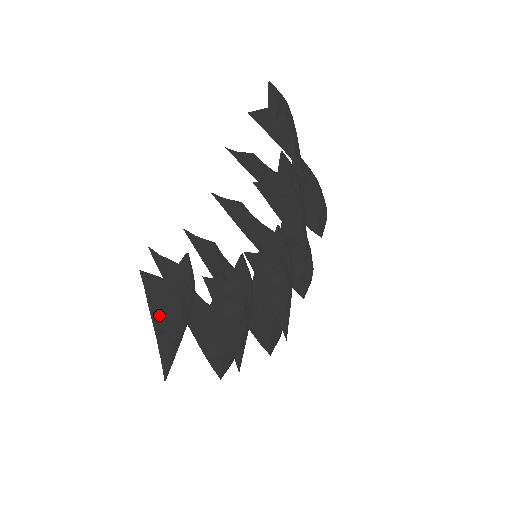
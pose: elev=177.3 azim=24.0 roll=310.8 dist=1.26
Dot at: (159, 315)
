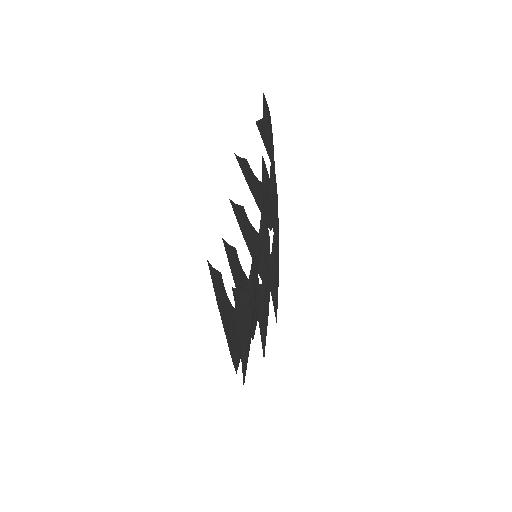
Dot at: (242, 328)
